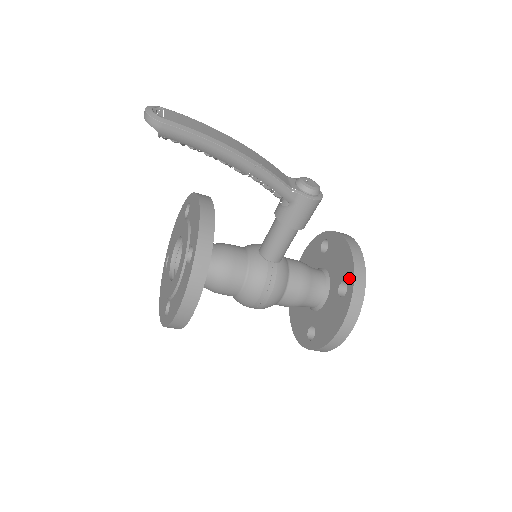
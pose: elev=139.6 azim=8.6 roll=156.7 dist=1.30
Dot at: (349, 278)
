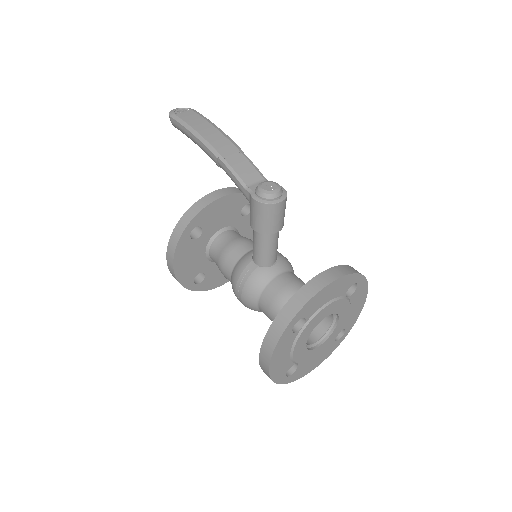
Dot at: occluded
